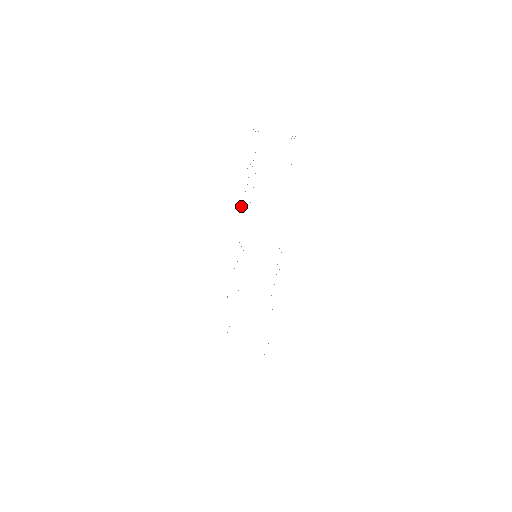
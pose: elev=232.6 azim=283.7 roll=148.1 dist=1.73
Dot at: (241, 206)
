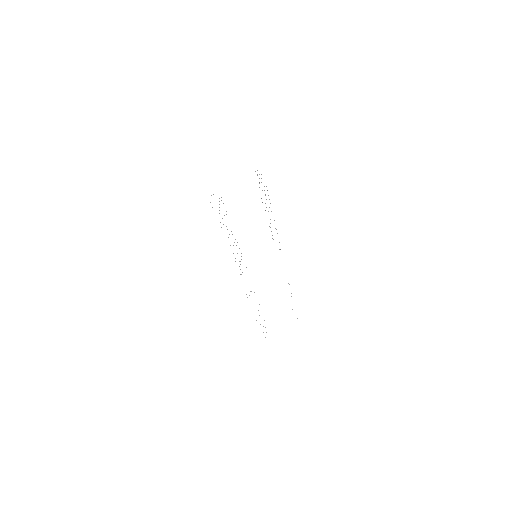
Dot at: occluded
